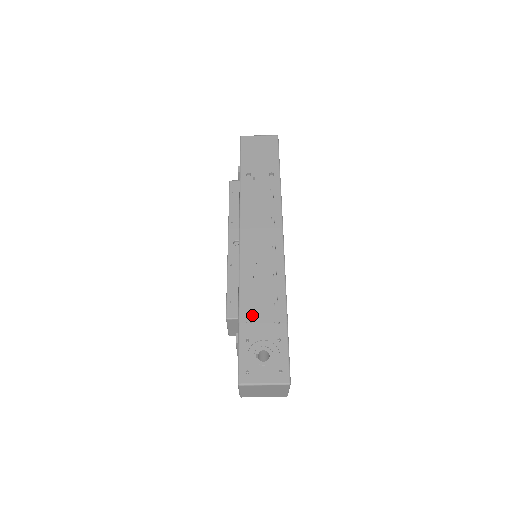
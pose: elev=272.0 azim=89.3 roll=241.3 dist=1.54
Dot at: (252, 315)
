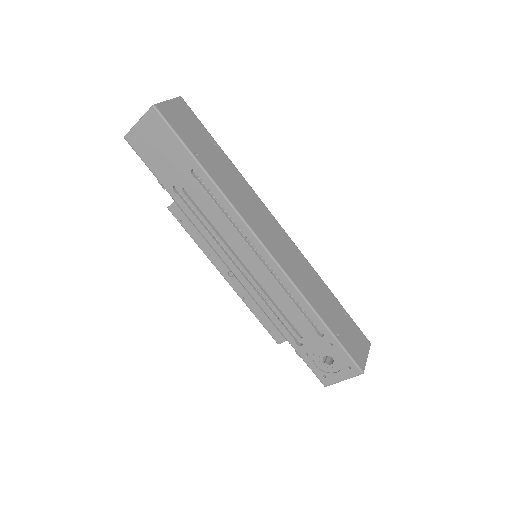
Dot at: (295, 334)
